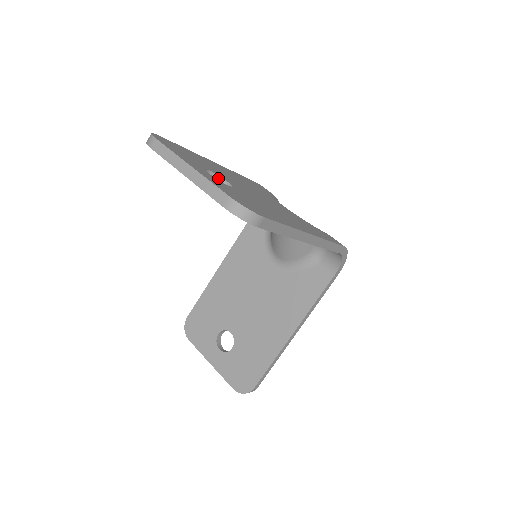
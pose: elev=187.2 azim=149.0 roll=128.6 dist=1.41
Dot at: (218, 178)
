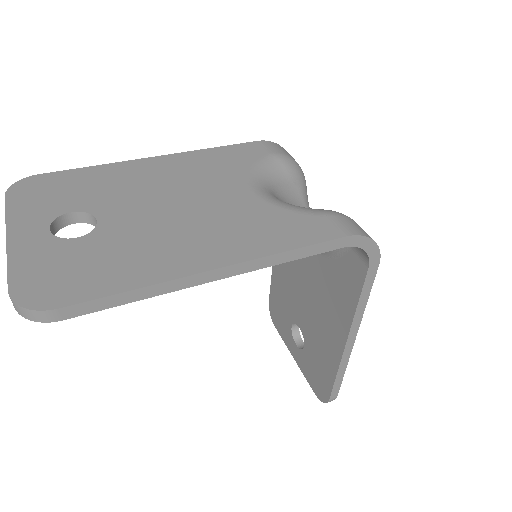
Dot at: (90, 216)
